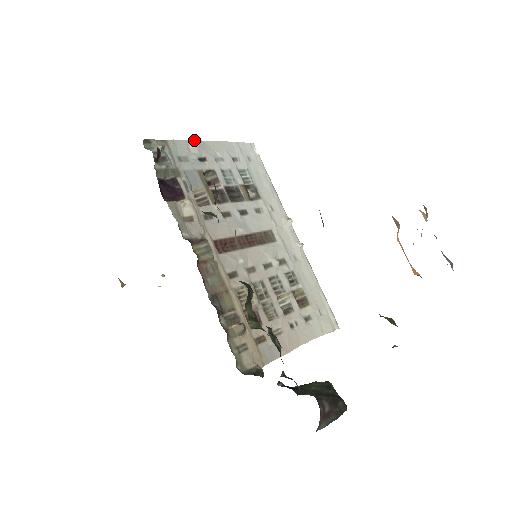
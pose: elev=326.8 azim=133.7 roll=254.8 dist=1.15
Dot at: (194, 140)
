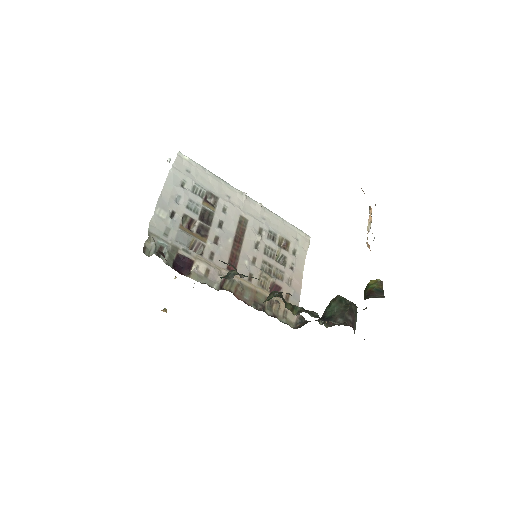
Dot at: (156, 205)
